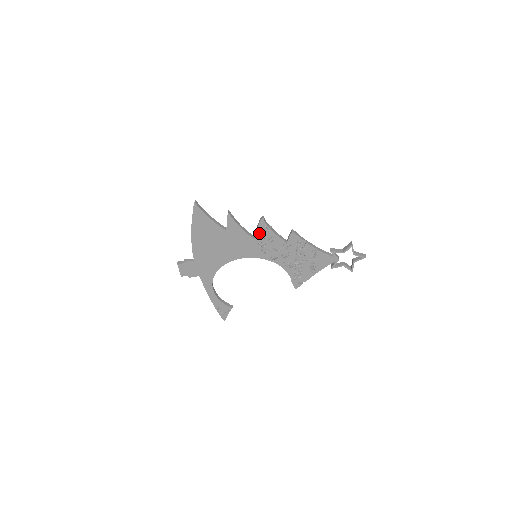
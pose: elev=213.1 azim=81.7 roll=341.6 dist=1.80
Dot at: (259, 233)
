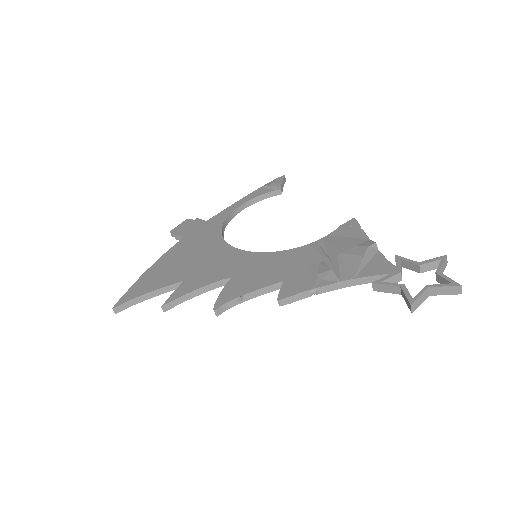
Dot at: occluded
